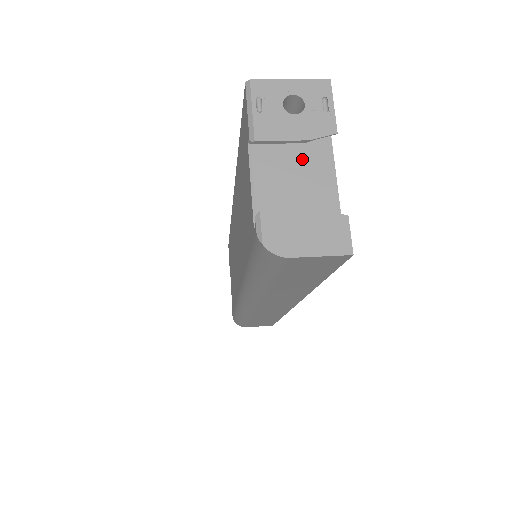
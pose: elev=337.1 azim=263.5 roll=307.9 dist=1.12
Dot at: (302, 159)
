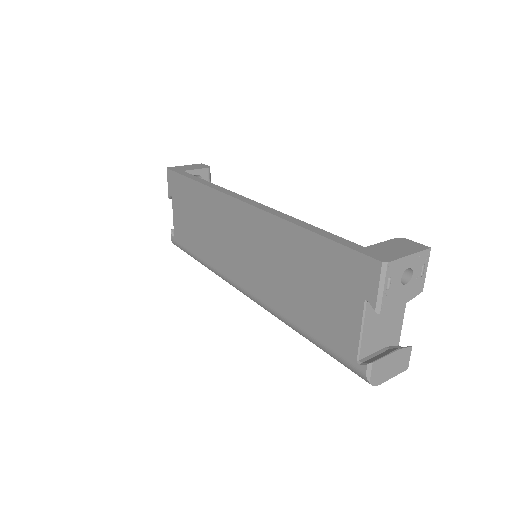
Dot at: occluded
